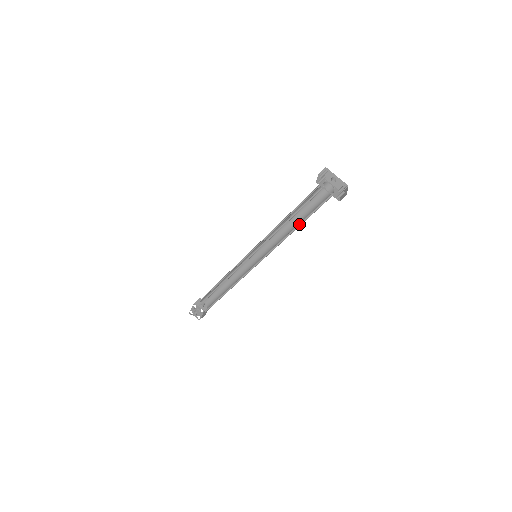
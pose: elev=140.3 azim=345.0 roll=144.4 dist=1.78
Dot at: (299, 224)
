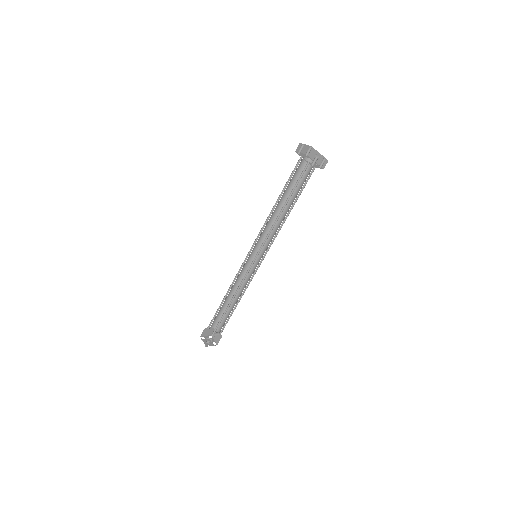
Dot at: (285, 205)
